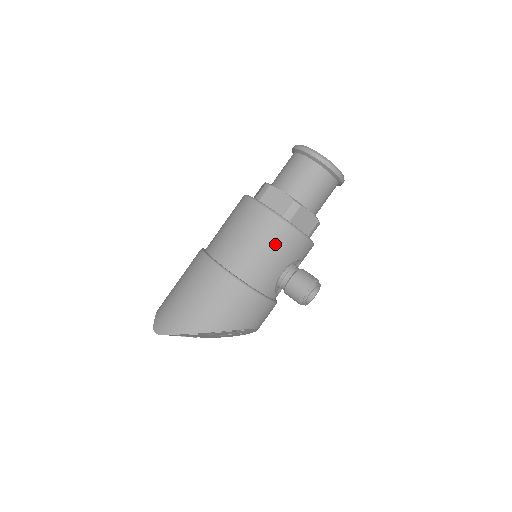
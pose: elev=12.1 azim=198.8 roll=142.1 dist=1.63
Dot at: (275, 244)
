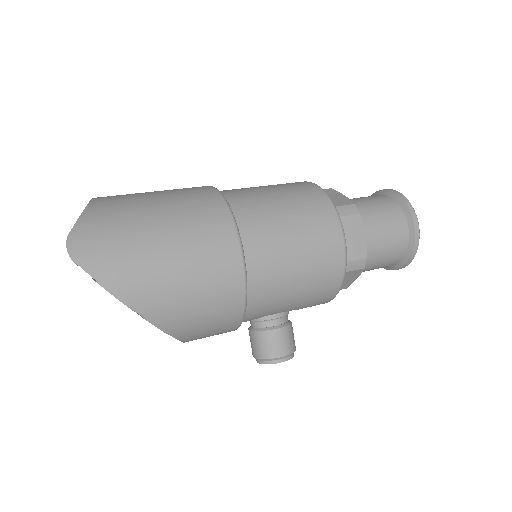
Dot at: (313, 286)
